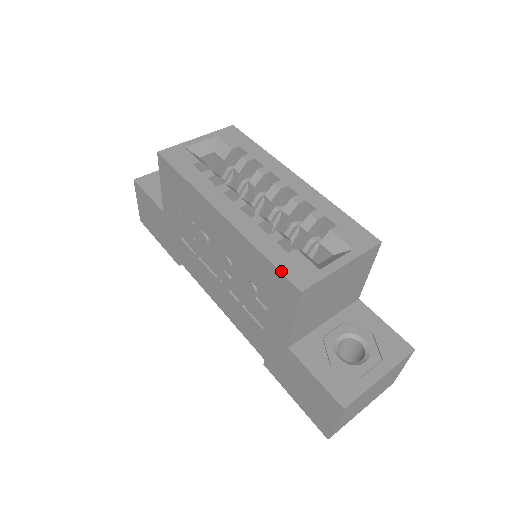
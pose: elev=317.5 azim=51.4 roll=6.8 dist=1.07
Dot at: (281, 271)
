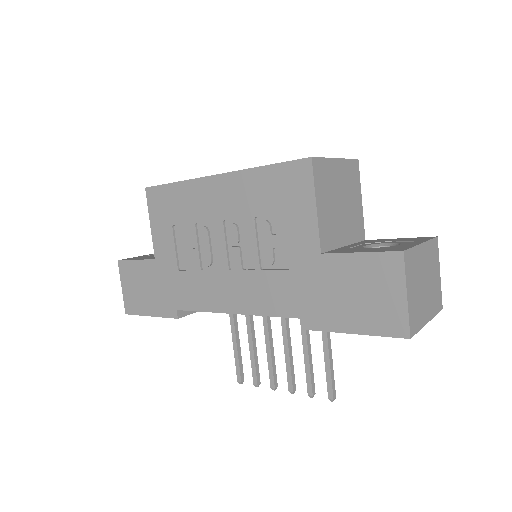
Dot at: (287, 161)
